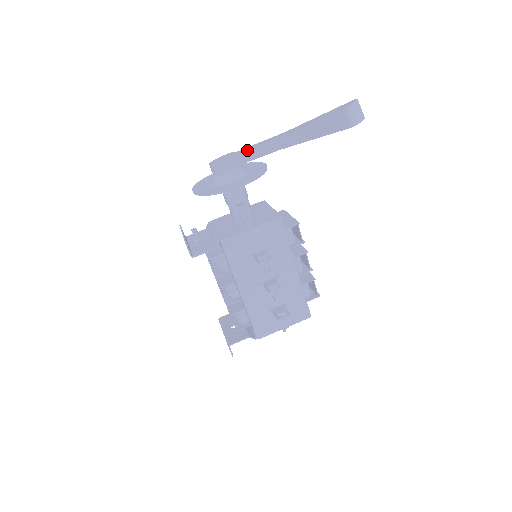
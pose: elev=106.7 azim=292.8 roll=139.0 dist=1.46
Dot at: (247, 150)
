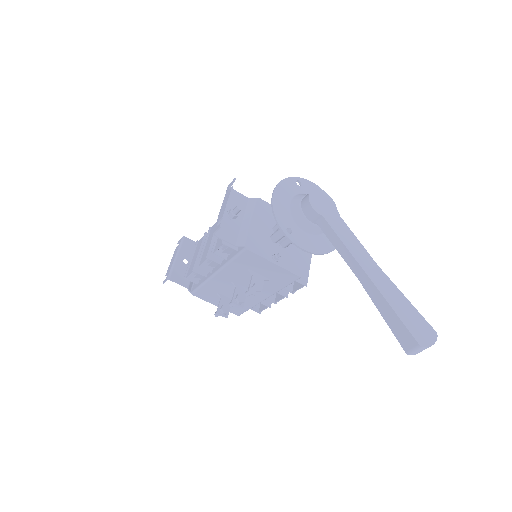
Dot at: (342, 240)
